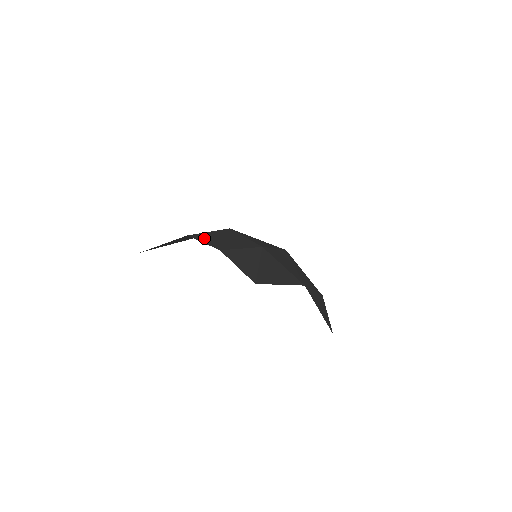
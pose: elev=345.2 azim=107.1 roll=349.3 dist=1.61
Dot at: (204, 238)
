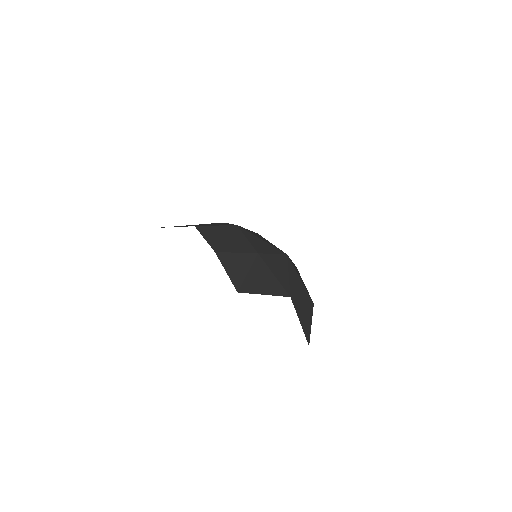
Dot at: (208, 233)
